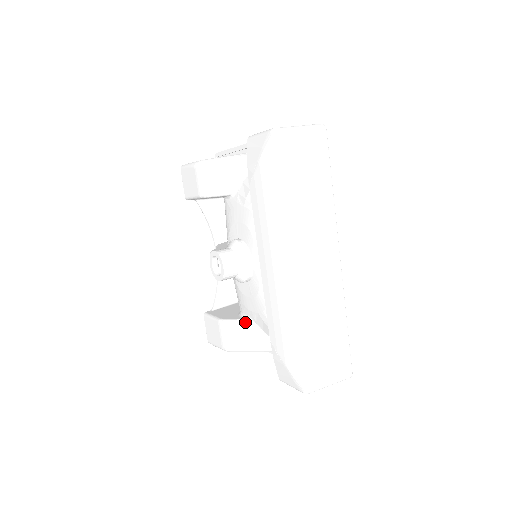
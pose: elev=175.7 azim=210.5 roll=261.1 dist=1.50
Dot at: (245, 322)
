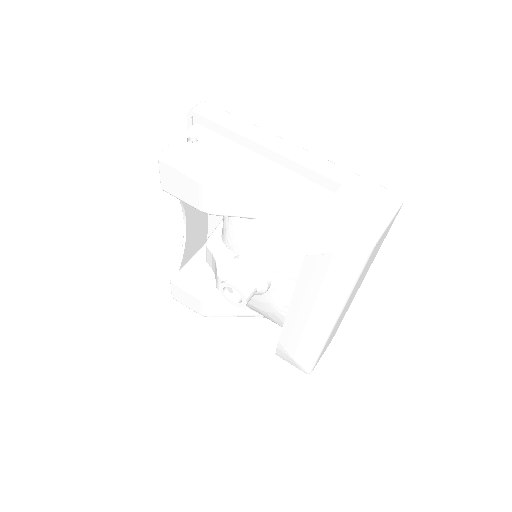
Dot at: occluded
